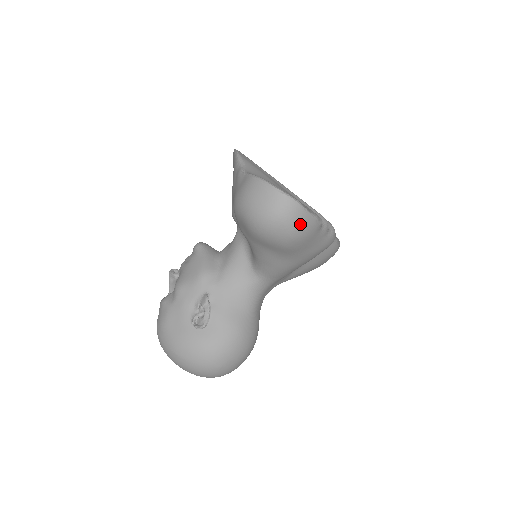
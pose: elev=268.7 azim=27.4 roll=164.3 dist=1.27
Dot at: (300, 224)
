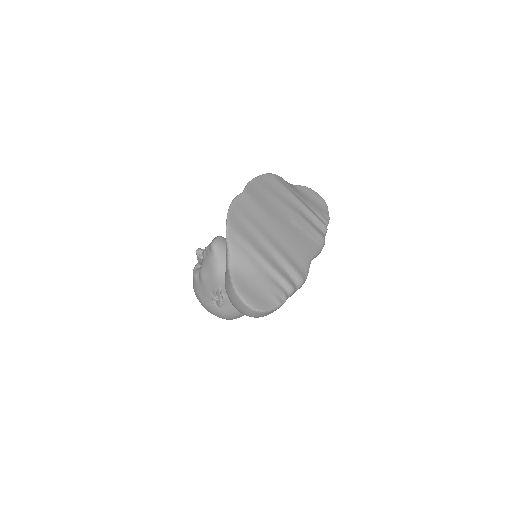
Dot at: (266, 315)
